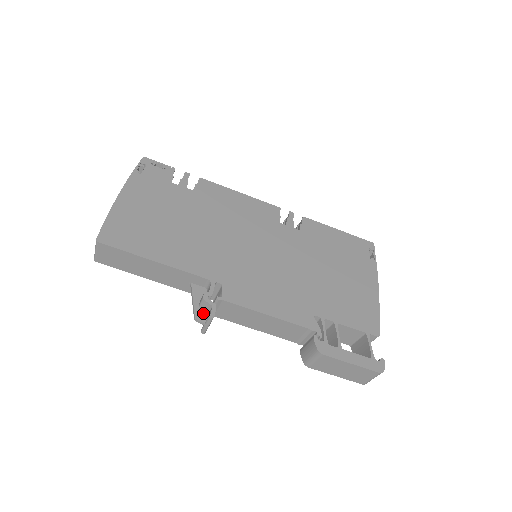
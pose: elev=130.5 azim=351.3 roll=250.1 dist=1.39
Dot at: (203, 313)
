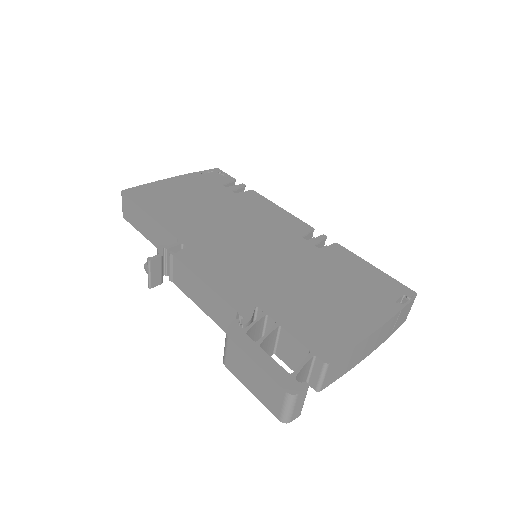
Dot at: occluded
